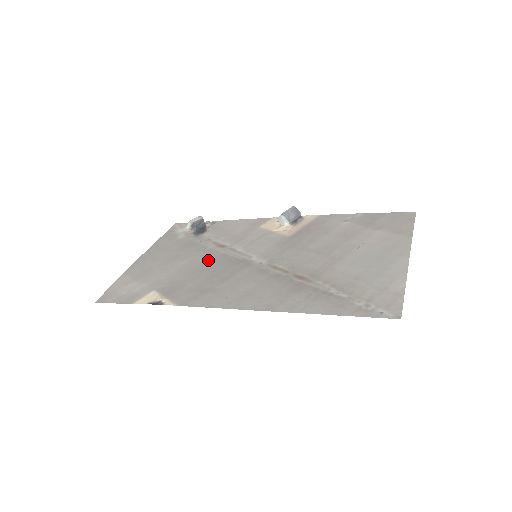
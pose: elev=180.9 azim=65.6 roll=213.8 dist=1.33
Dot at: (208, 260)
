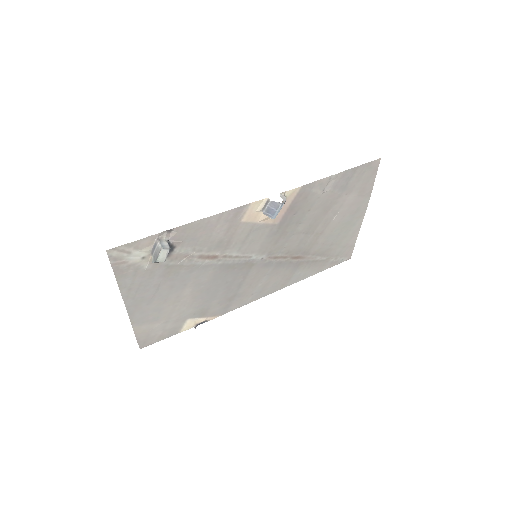
Dot at: (212, 277)
